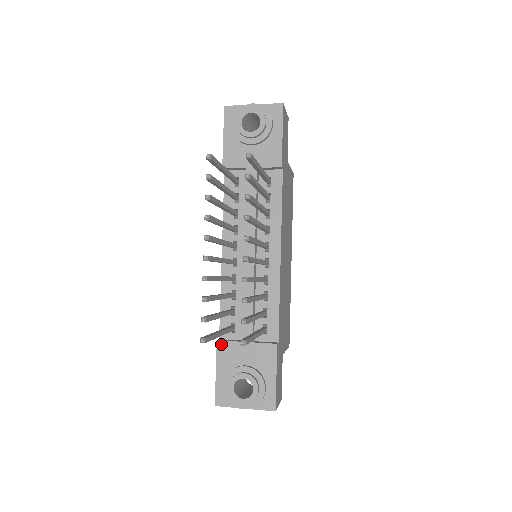
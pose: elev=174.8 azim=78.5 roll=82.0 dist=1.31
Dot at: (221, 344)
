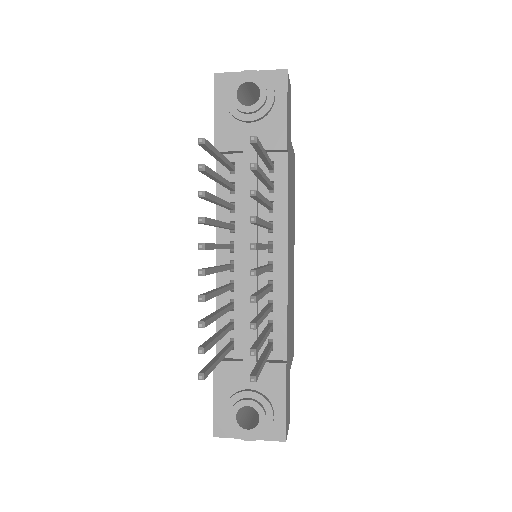
Dot at: (219, 365)
